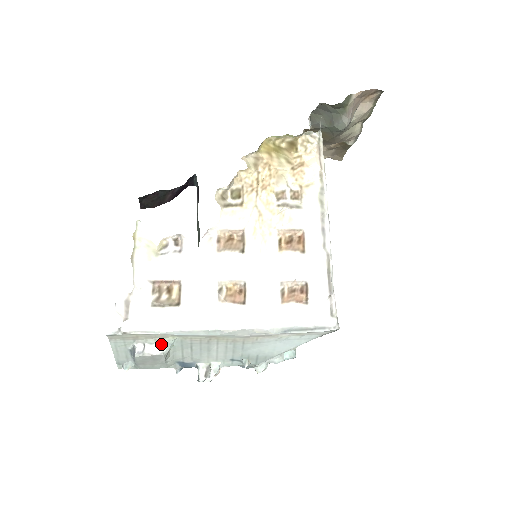
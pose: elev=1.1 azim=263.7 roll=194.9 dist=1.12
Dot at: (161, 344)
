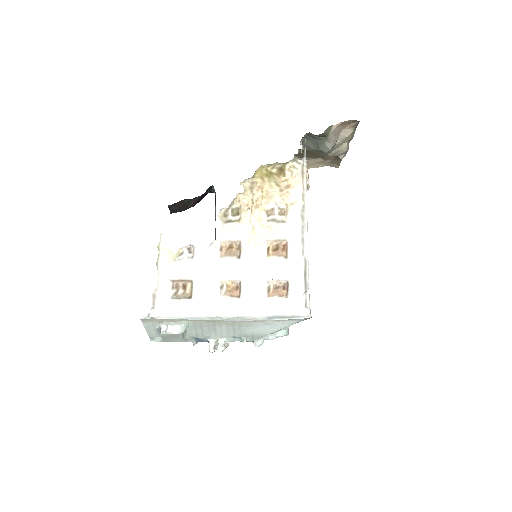
Dot at: (179, 326)
